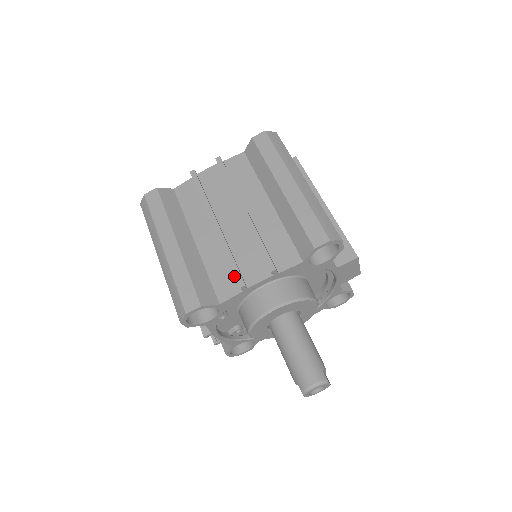
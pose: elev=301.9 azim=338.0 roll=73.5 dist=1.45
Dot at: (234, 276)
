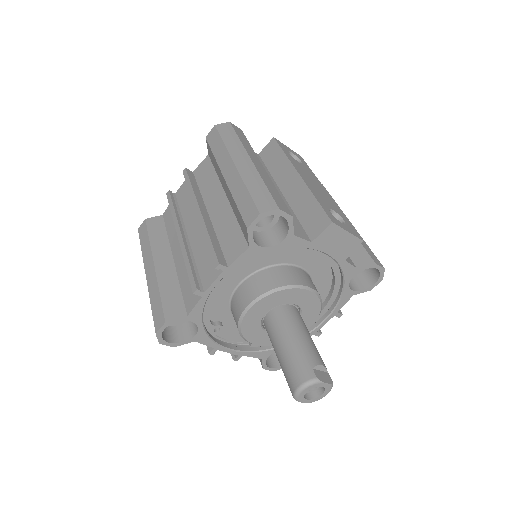
Dot at: occluded
